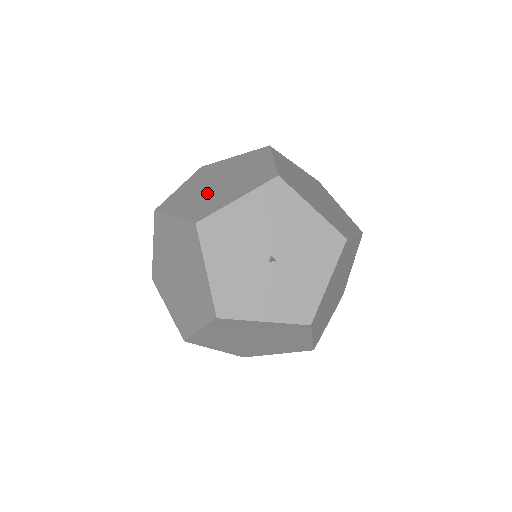
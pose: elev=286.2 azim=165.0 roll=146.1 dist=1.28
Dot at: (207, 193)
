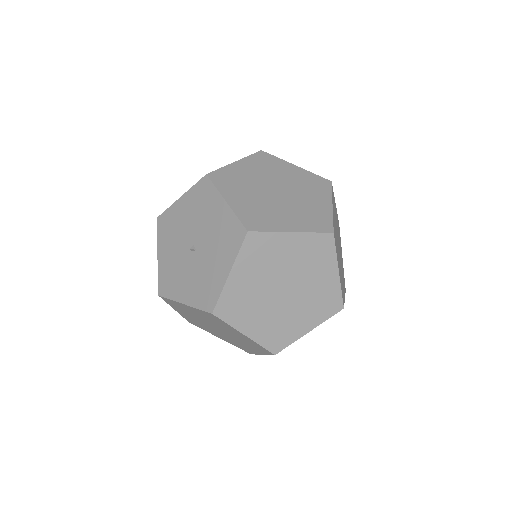
Dot at: occluded
